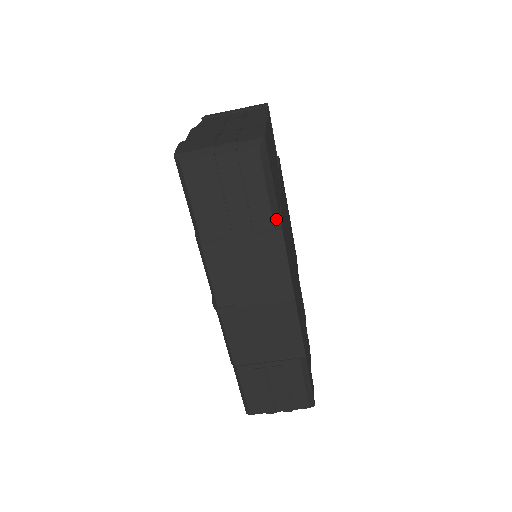
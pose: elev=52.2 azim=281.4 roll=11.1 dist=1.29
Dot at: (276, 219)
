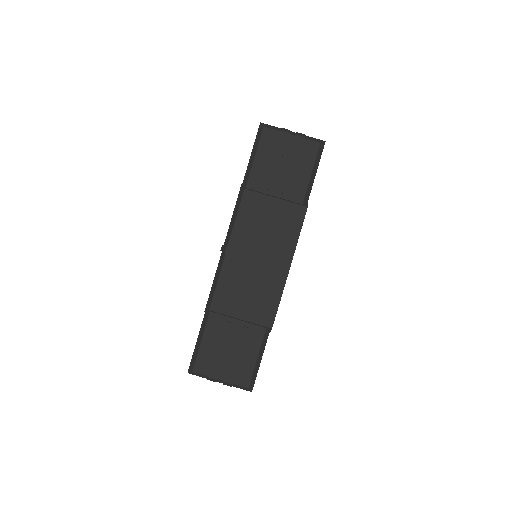
Dot at: (306, 199)
